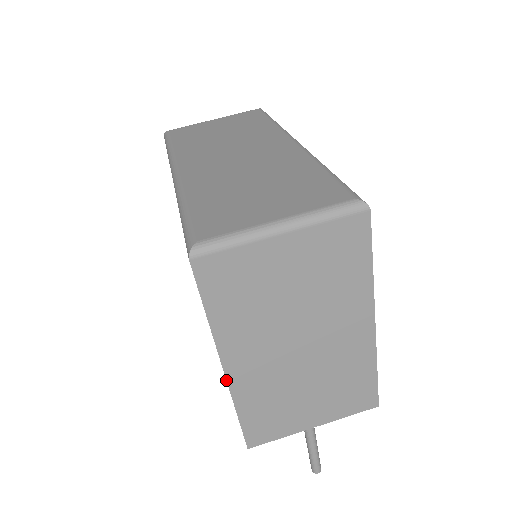
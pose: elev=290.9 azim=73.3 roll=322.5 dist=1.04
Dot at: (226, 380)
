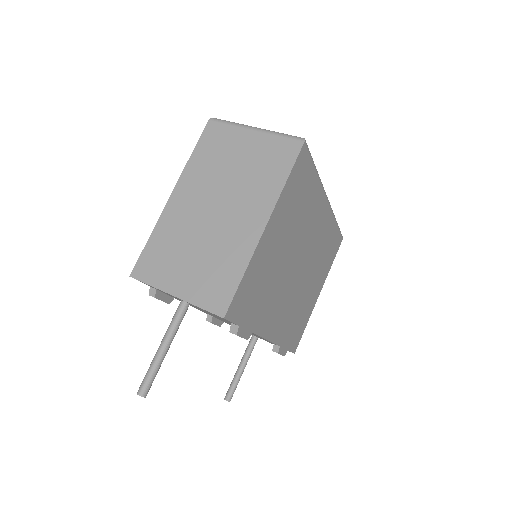
Dot at: (166, 205)
